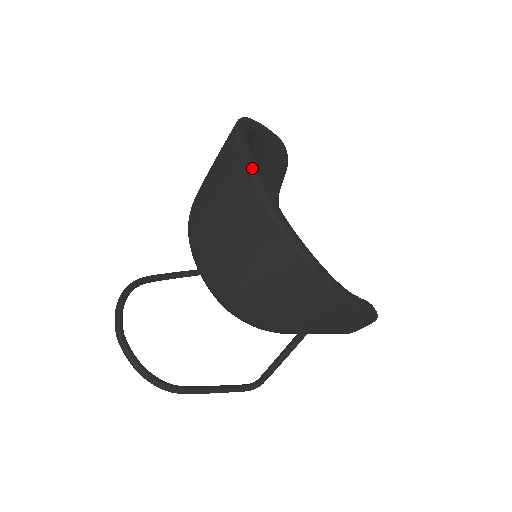
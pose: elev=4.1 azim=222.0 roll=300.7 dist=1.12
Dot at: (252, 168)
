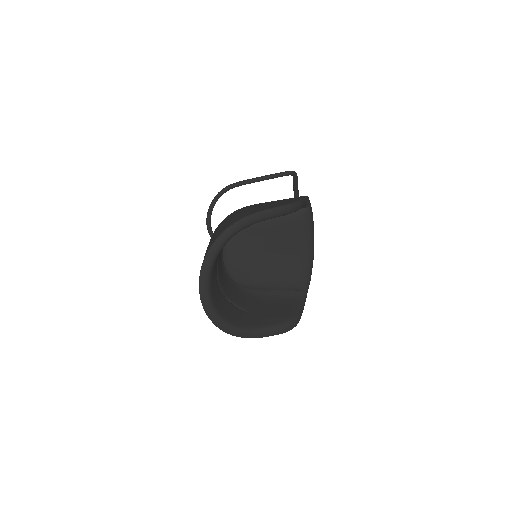
Dot at: (201, 287)
